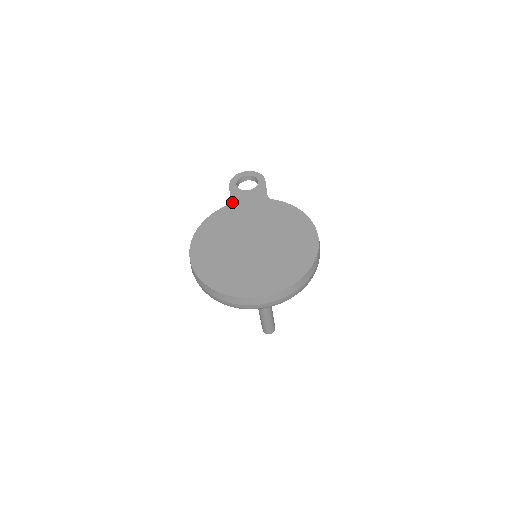
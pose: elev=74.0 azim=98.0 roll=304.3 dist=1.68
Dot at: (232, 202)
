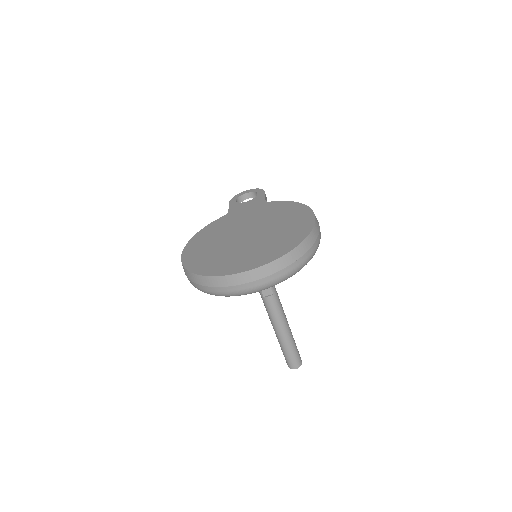
Dot at: (230, 212)
